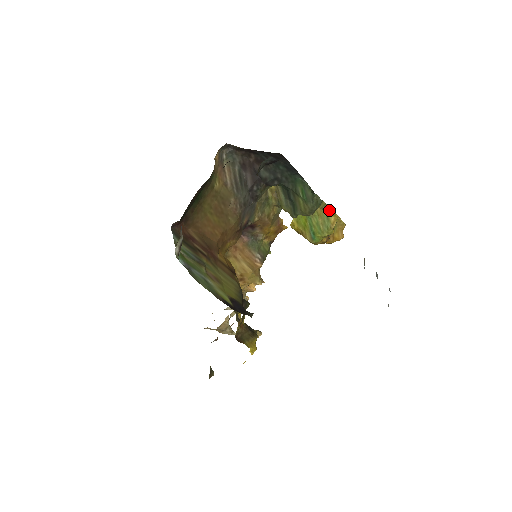
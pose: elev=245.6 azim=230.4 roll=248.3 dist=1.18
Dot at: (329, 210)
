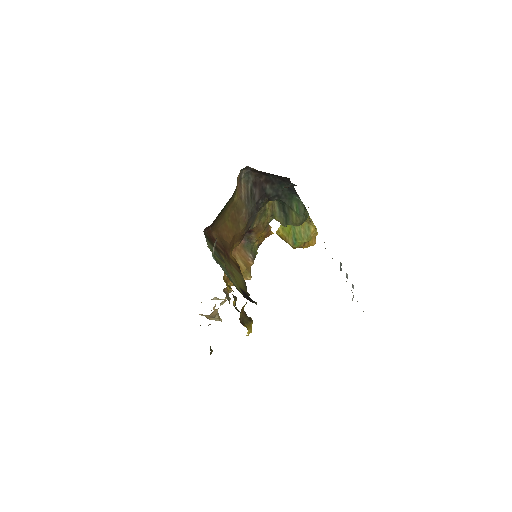
Dot at: (311, 222)
